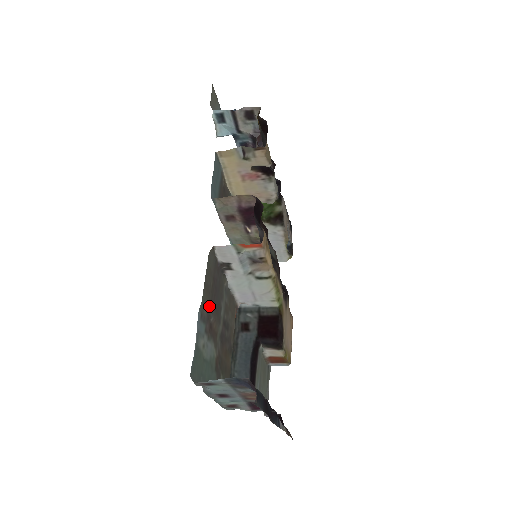
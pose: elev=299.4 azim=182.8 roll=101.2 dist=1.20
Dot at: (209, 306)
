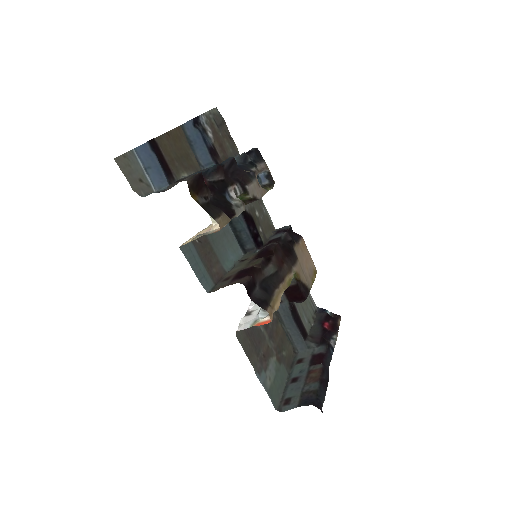
Dot at: (257, 355)
